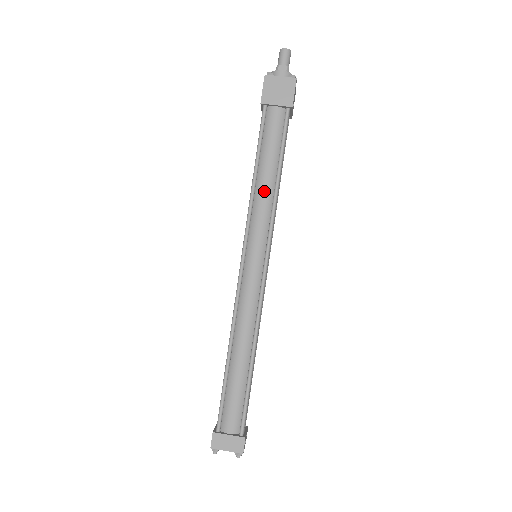
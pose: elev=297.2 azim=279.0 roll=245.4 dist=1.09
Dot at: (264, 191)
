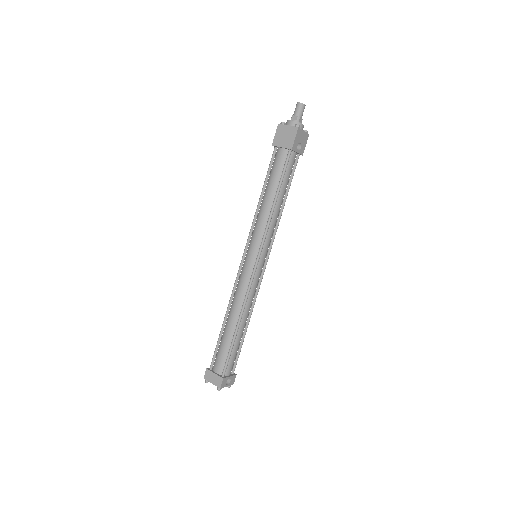
Dot at: (264, 210)
